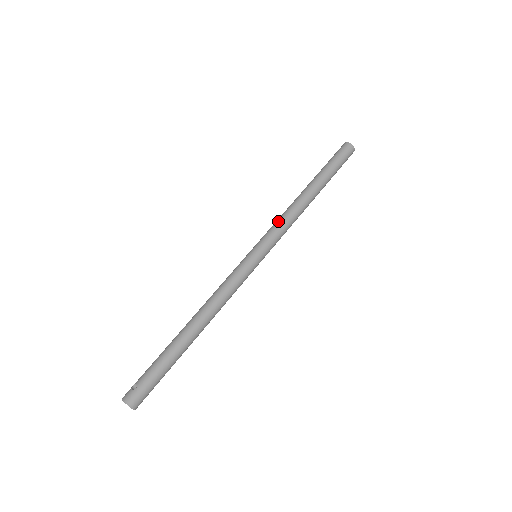
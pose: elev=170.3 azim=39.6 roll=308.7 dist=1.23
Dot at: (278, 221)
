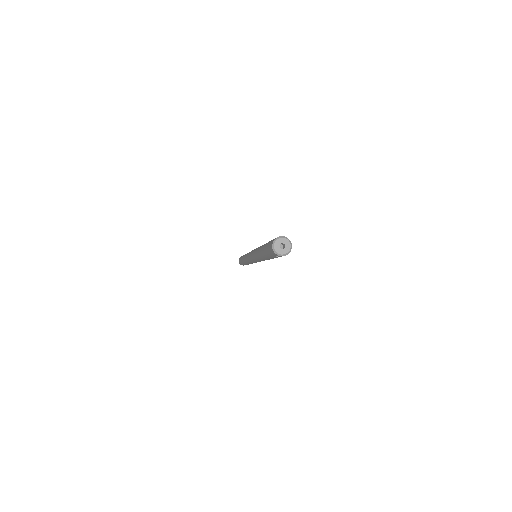
Dot at: occluded
